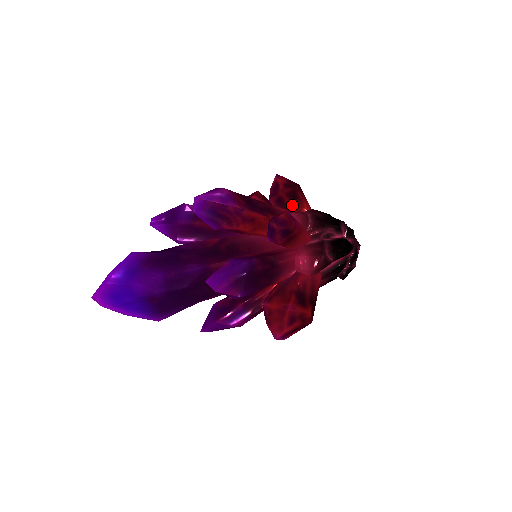
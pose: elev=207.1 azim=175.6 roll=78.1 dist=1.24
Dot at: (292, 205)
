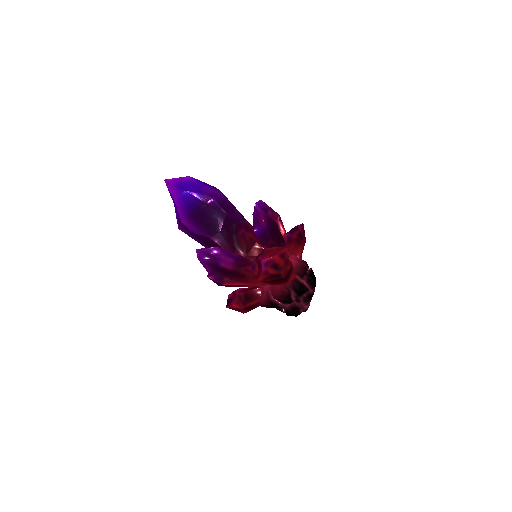
Dot at: occluded
